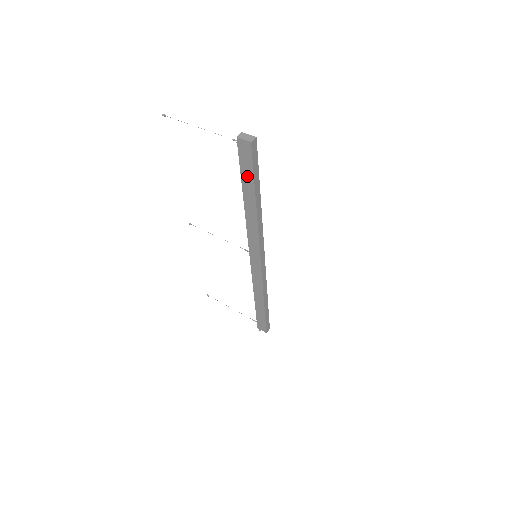
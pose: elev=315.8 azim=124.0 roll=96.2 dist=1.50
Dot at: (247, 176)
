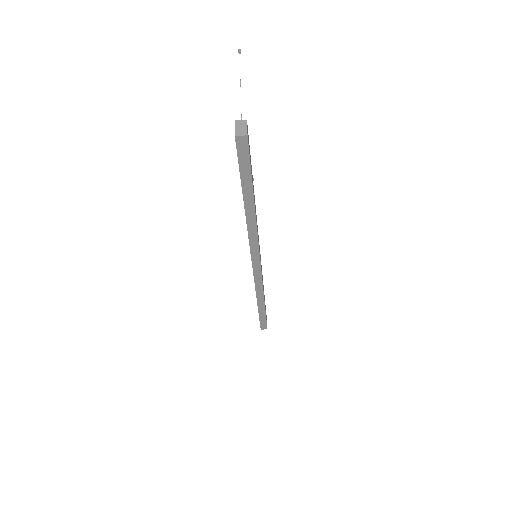
Dot at: occluded
